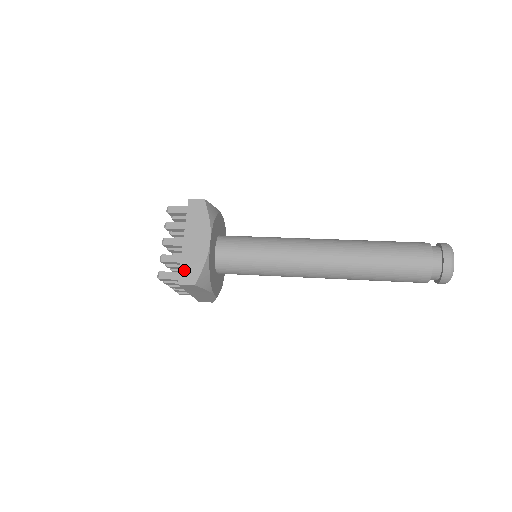
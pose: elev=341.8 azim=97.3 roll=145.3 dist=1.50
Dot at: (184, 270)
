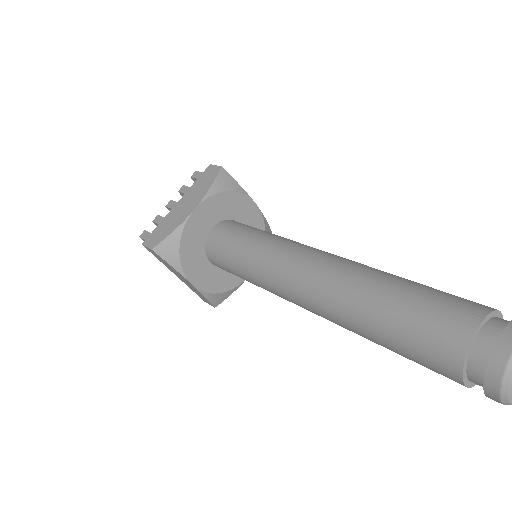
Dot at: (156, 232)
